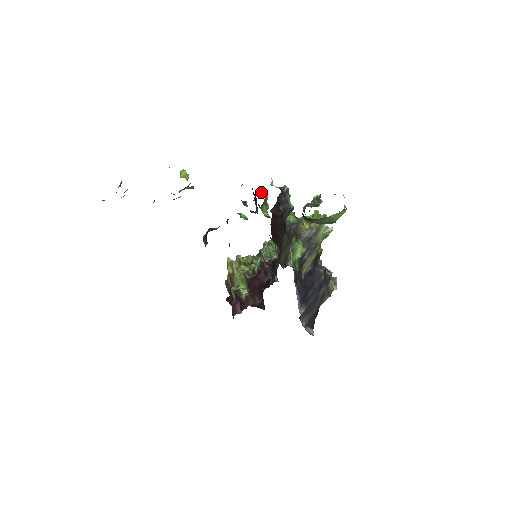
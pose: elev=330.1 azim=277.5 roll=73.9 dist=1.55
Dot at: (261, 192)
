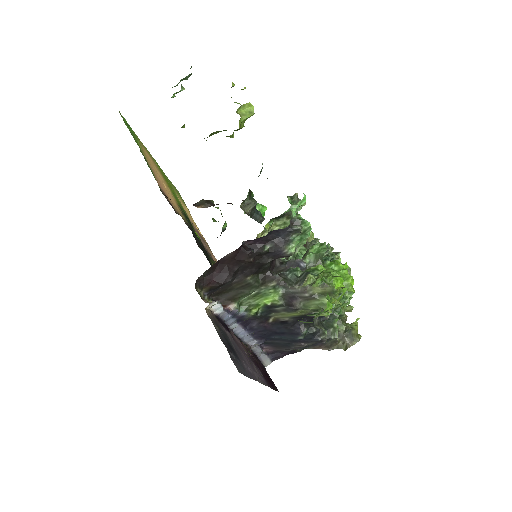
Dot at: occluded
